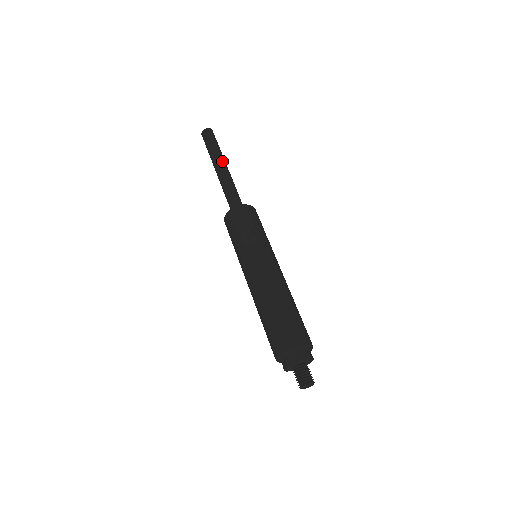
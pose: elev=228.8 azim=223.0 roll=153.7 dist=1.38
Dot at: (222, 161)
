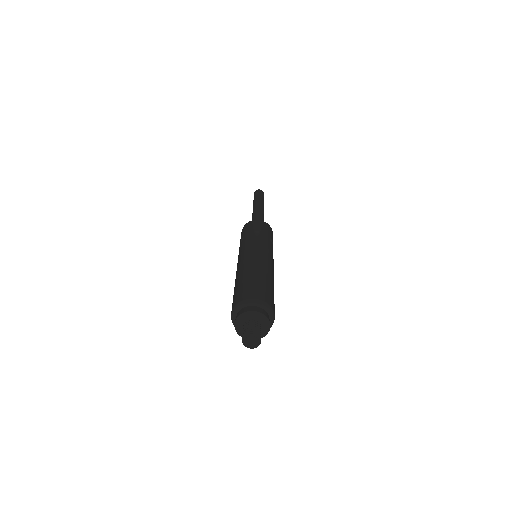
Dot at: occluded
